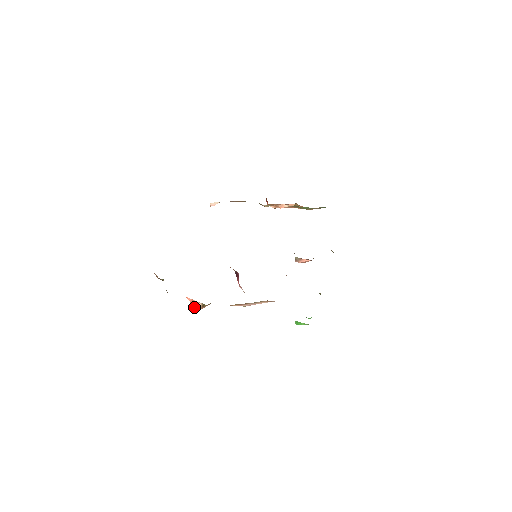
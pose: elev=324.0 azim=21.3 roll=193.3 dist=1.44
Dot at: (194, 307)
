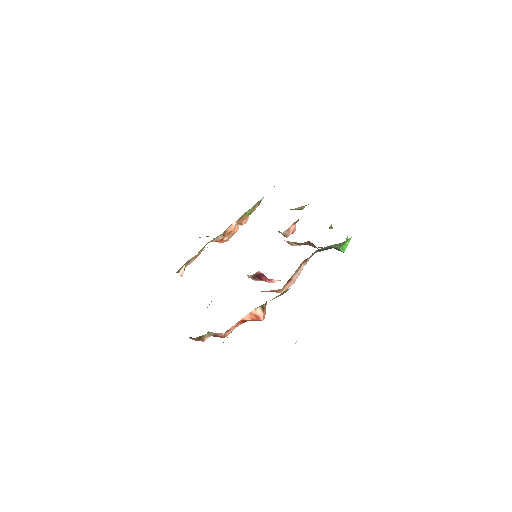
Dot at: (257, 320)
